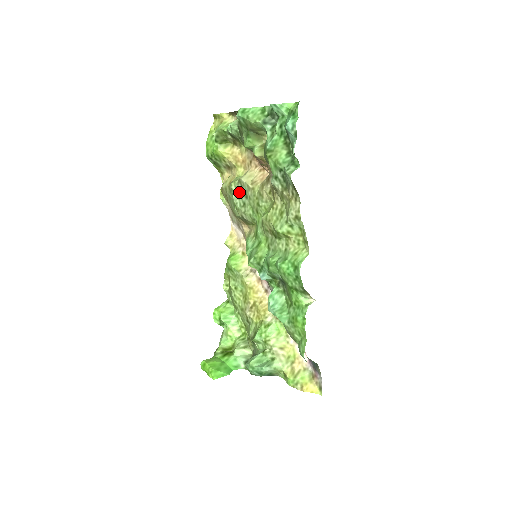
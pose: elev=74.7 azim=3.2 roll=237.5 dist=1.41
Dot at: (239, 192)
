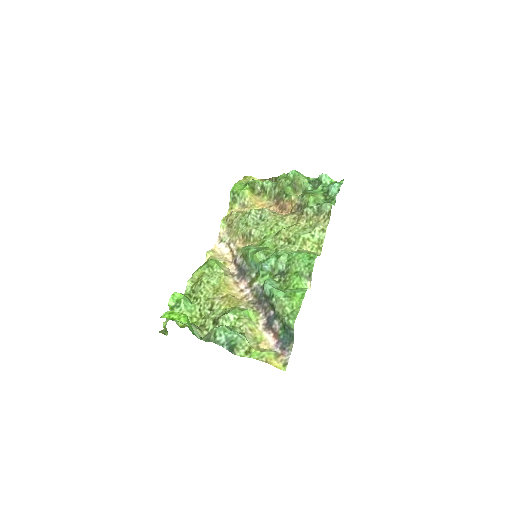
Dot at: (256, 216)
